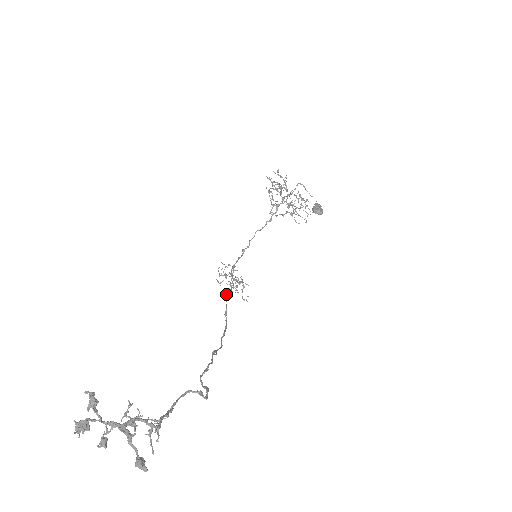
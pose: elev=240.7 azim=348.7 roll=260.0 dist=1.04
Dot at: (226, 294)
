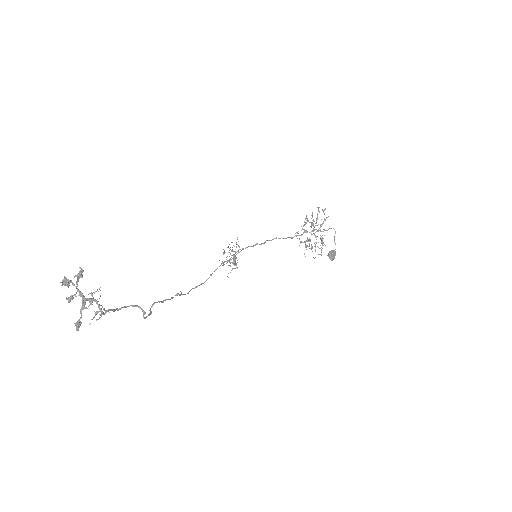
Dot at: occluded
